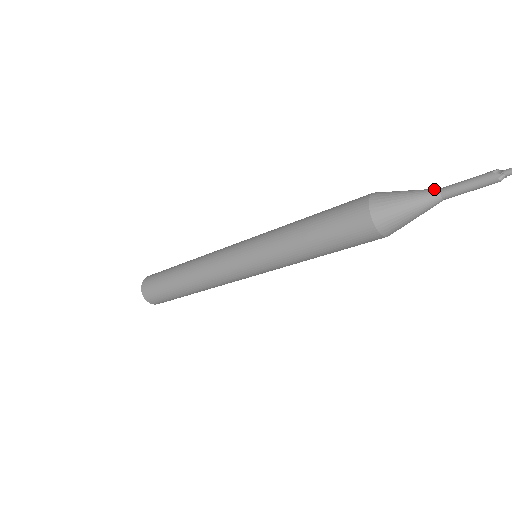
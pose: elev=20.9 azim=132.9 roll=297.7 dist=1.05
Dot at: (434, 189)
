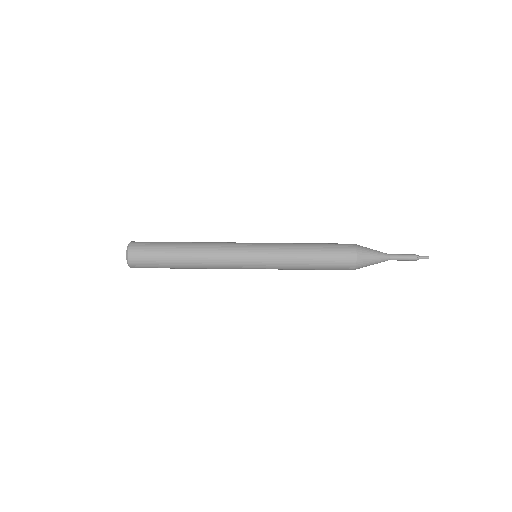
Dot at: (386, 253)
